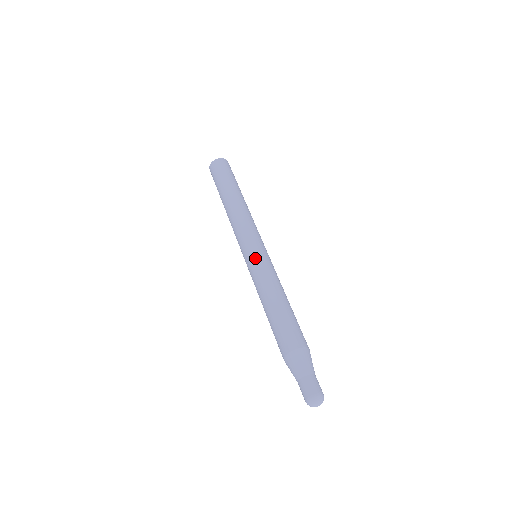
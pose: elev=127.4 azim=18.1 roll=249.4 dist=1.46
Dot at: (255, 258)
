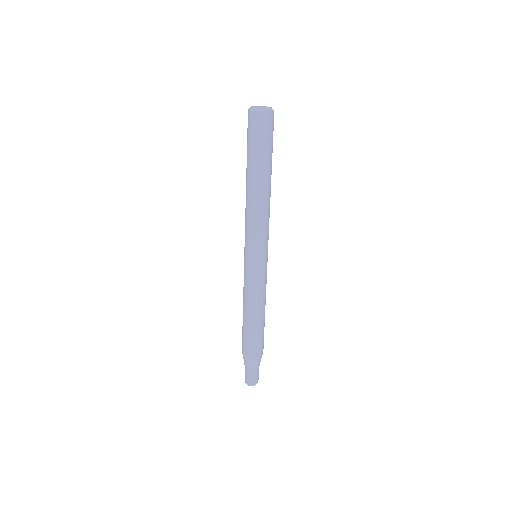
Dot at: (263, 269)
